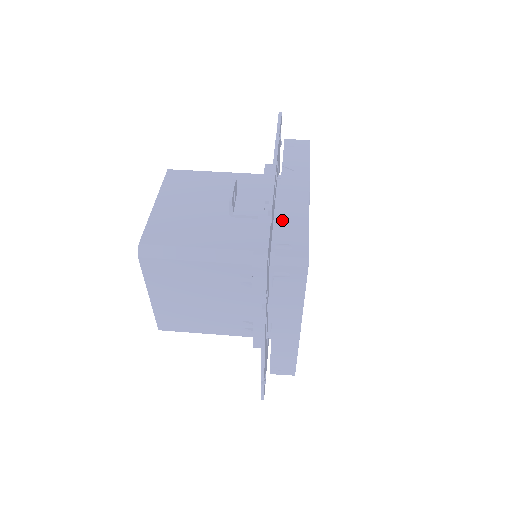
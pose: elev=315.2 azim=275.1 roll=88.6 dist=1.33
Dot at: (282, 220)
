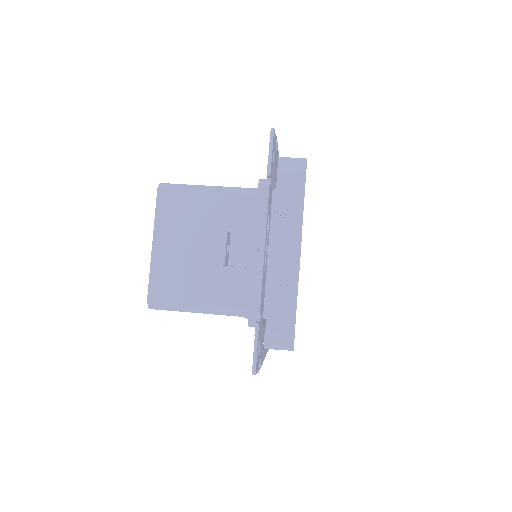
Dot at: (272, 298)
